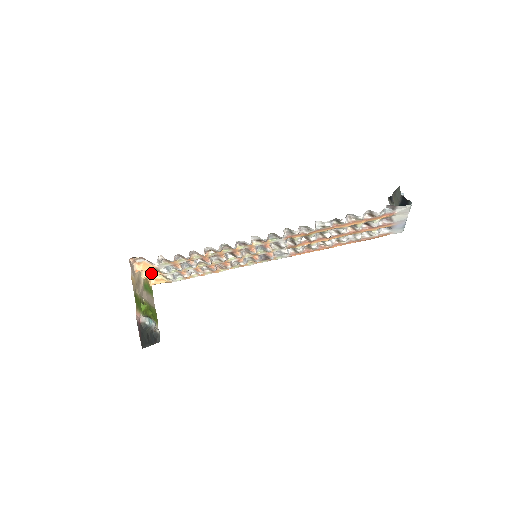
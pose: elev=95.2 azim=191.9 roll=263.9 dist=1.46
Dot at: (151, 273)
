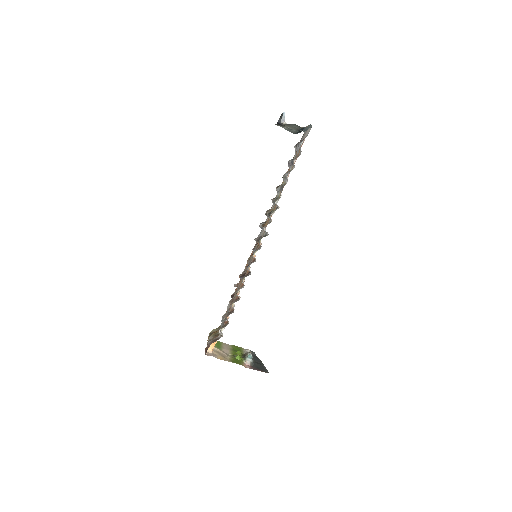
Dot at: occluded
